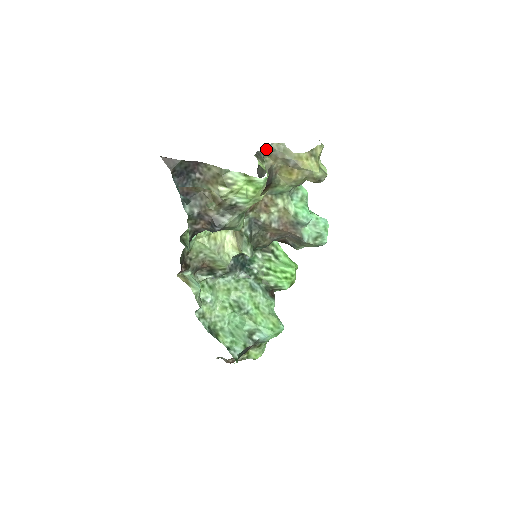
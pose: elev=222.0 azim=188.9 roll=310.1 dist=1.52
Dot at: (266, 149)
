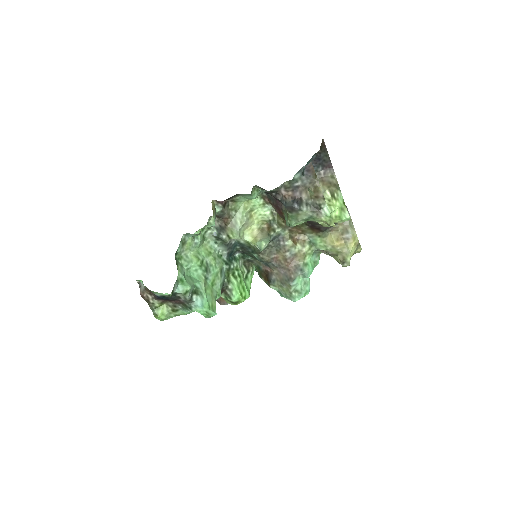
Dot at: occluded
